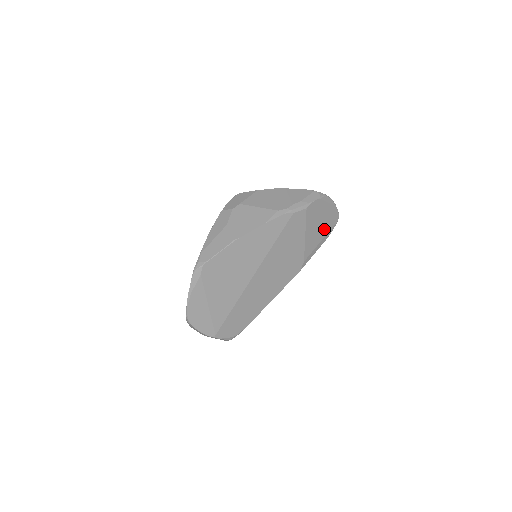
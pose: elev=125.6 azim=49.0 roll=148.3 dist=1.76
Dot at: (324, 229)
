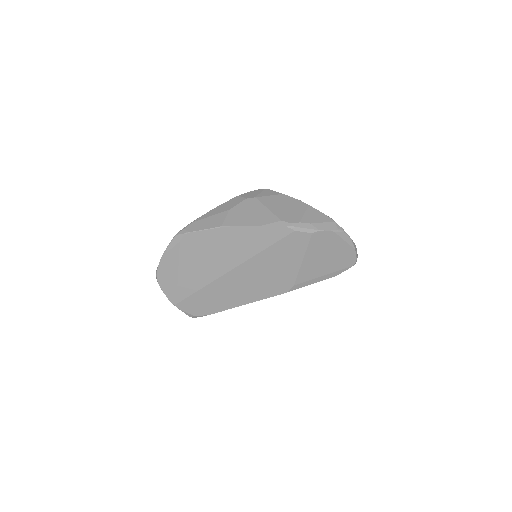
Dot at: (331, 265)
